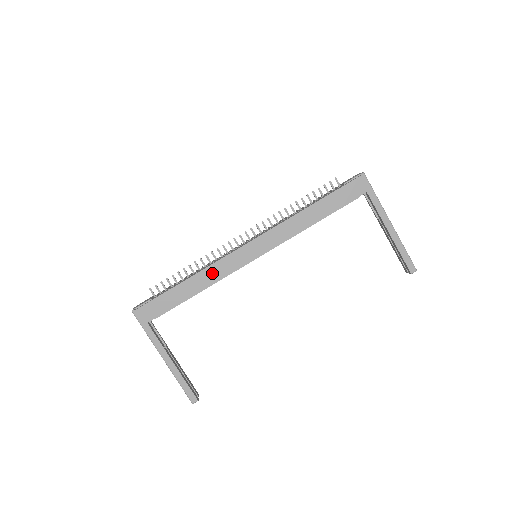
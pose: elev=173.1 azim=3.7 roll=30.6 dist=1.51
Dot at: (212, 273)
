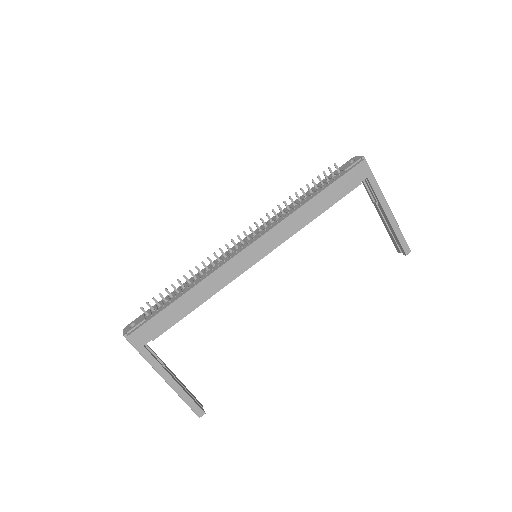
Dot at: (213, 282)
